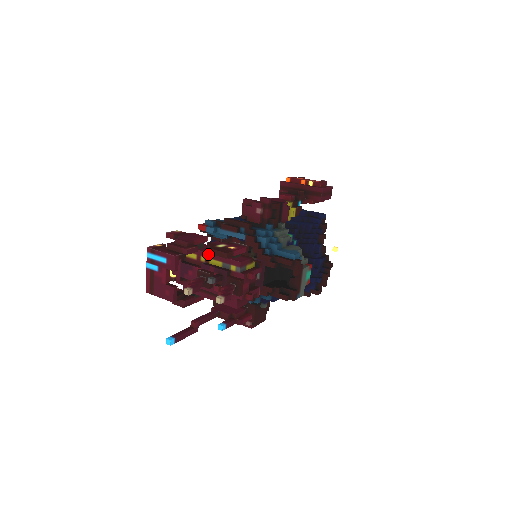
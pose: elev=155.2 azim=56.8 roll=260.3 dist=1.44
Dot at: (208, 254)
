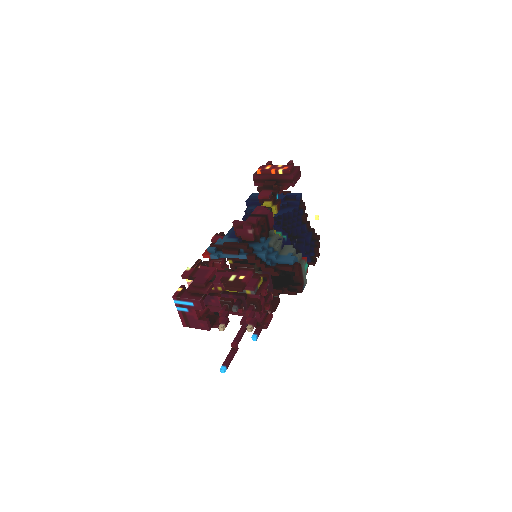
Dot at: occluded
